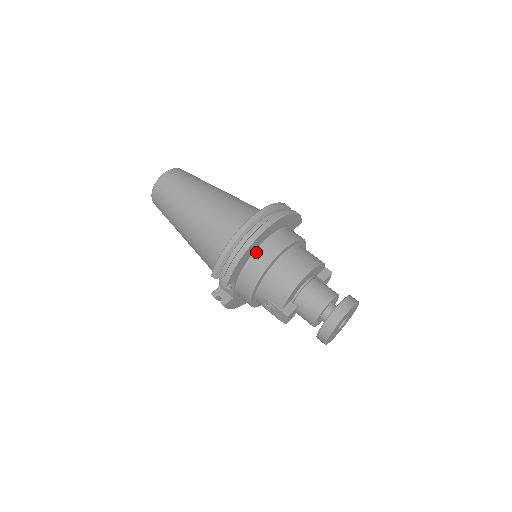
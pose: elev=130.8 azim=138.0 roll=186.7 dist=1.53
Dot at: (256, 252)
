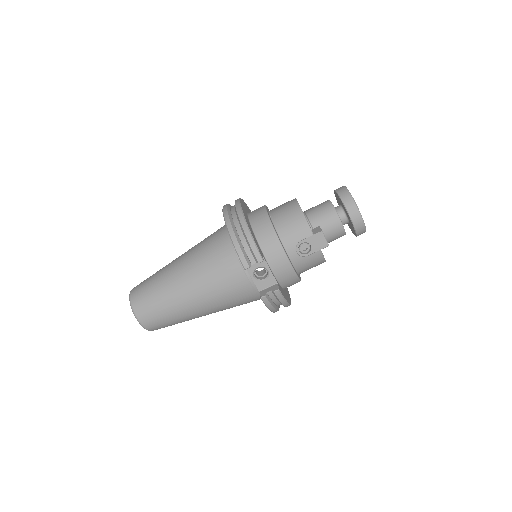
Dot at: (252, 225)
